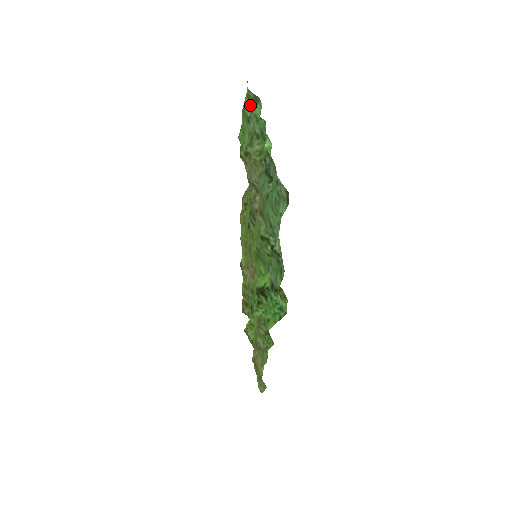
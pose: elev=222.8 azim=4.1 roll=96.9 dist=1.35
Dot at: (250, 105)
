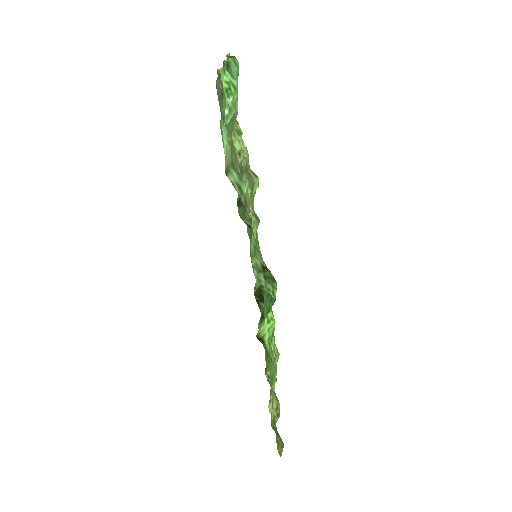
Dot at: occluded
